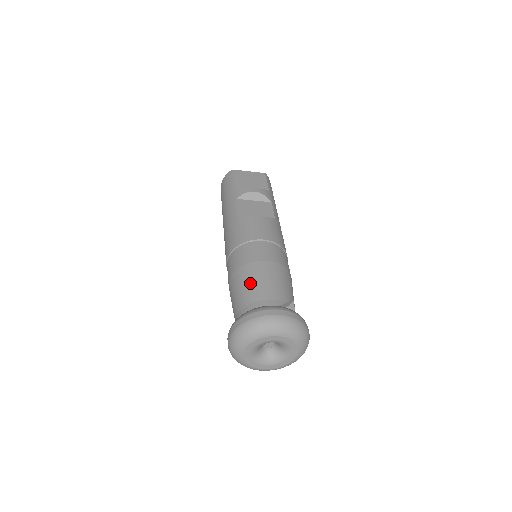
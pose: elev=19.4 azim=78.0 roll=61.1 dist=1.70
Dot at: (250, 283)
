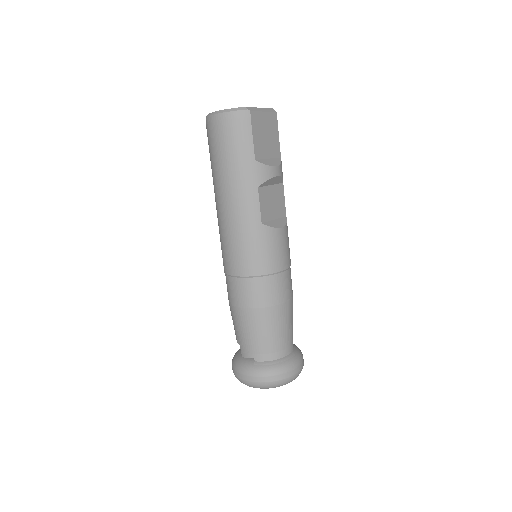
Dot at: (275, 331)
